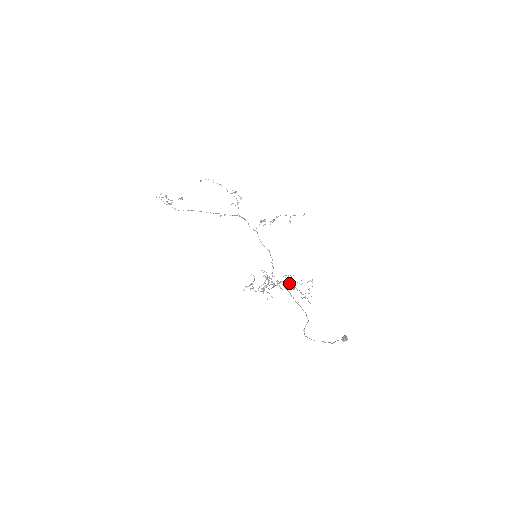
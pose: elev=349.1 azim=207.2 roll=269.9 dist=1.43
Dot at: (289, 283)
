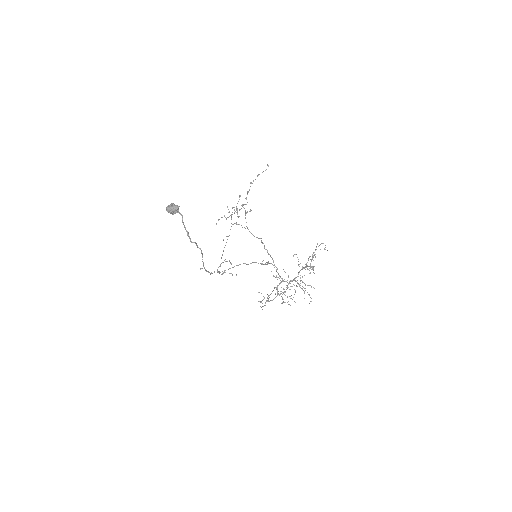
Dot at: (302, 267)
